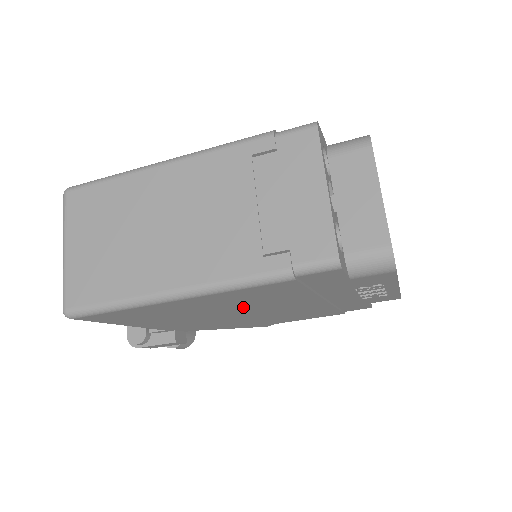
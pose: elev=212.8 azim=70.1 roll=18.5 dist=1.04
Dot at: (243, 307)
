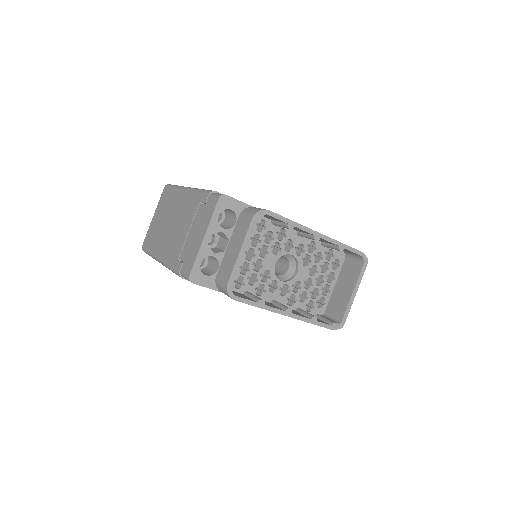
Dot at: occluded
